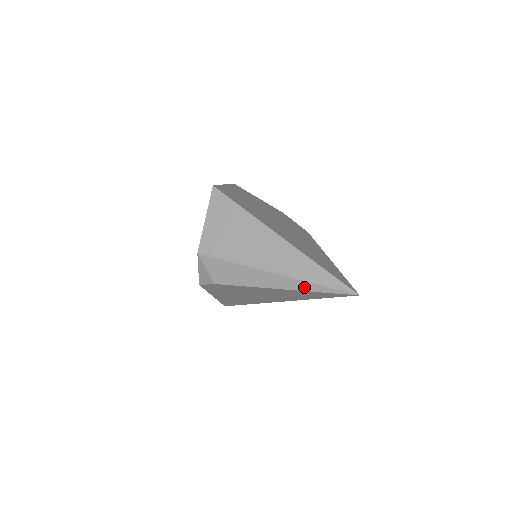
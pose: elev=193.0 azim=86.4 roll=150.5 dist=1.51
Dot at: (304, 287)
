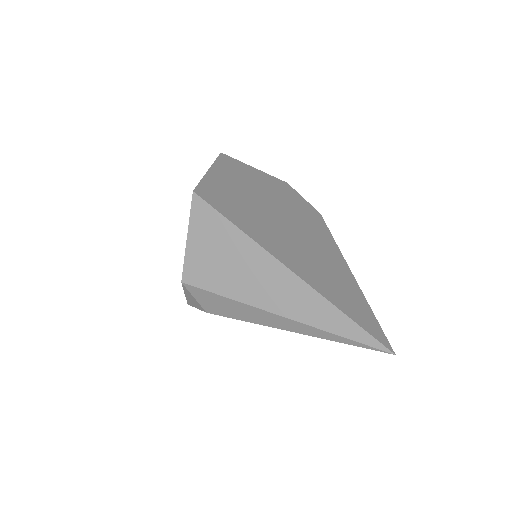
Dot at: (323, 335)
